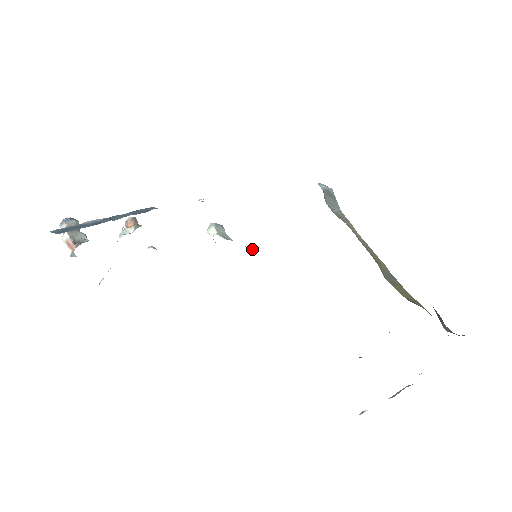
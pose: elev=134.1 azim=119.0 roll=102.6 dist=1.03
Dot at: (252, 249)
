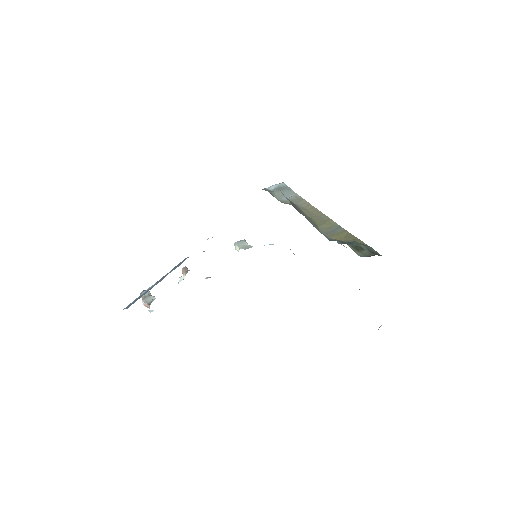
Dot at: occluded
